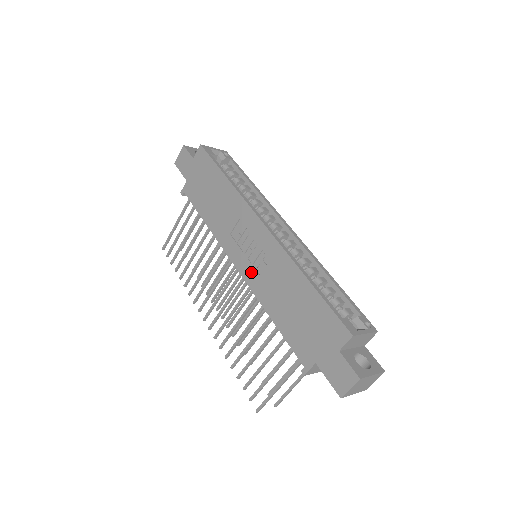
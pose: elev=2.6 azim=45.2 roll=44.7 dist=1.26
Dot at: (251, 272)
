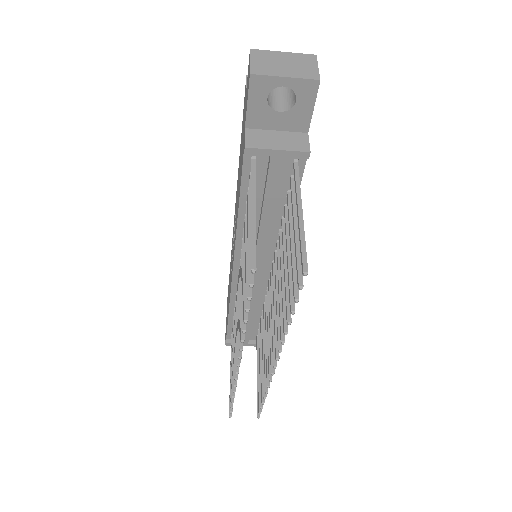
Dot at: (234, 242)
